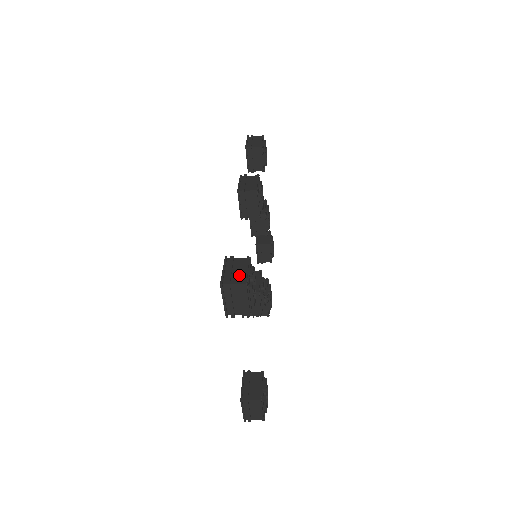
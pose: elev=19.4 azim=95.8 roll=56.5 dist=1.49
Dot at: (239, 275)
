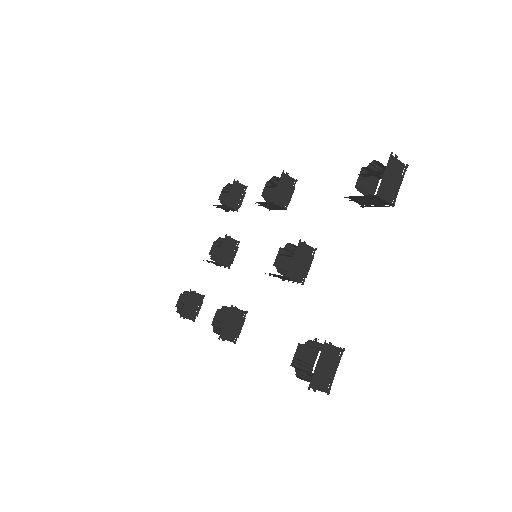
Dot at: occluded
